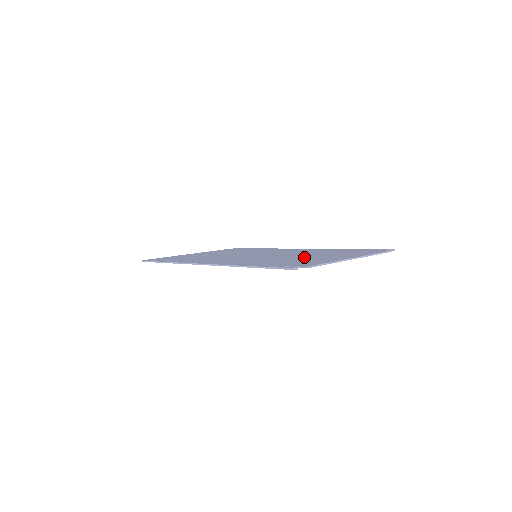
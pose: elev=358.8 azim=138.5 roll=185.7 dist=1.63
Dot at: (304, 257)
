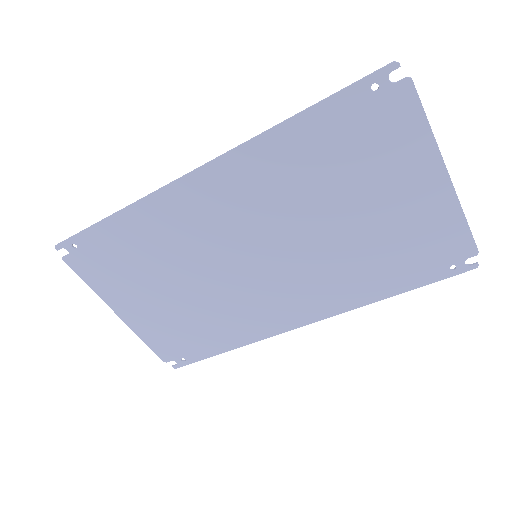
Dot at: (358, 200)
